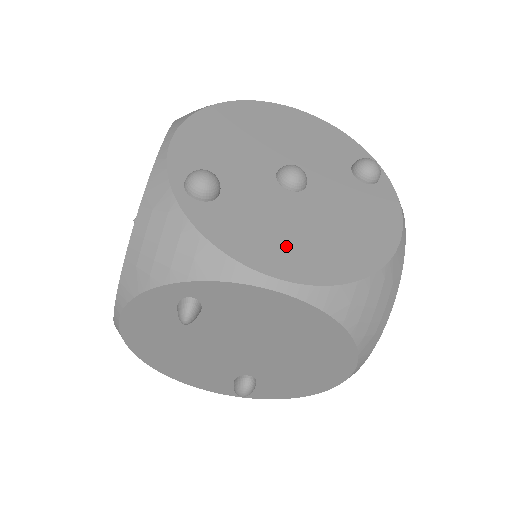
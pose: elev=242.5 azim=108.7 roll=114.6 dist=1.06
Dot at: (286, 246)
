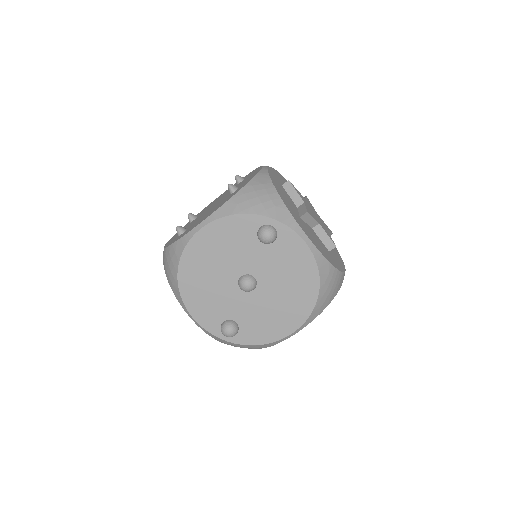
Dot at: (279, 319)
